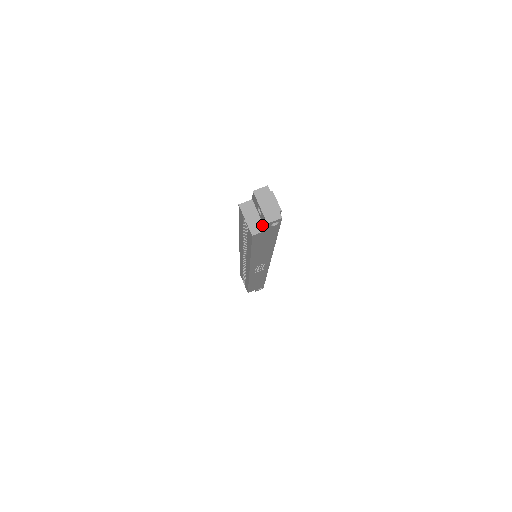
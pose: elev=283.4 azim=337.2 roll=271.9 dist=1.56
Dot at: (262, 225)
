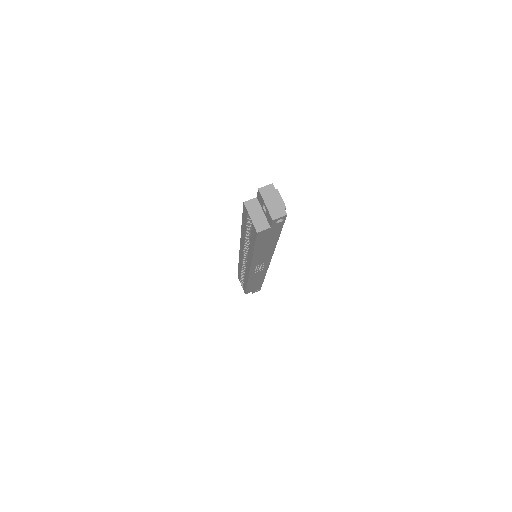
Dot at: (267, 222)
